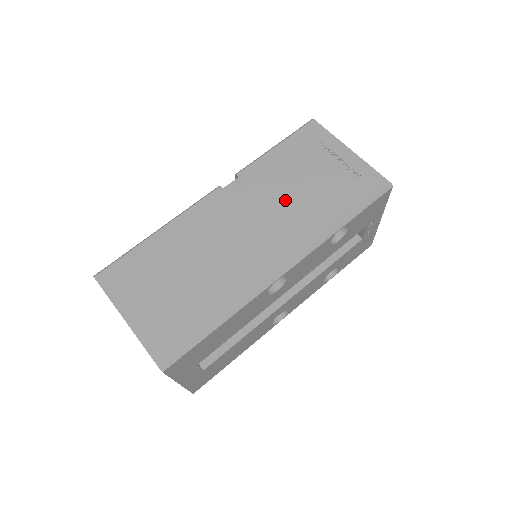
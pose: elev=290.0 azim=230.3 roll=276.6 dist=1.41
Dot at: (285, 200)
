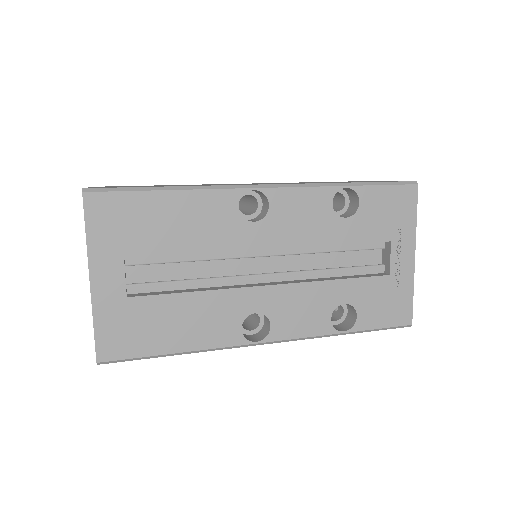
Dot at: occluded
